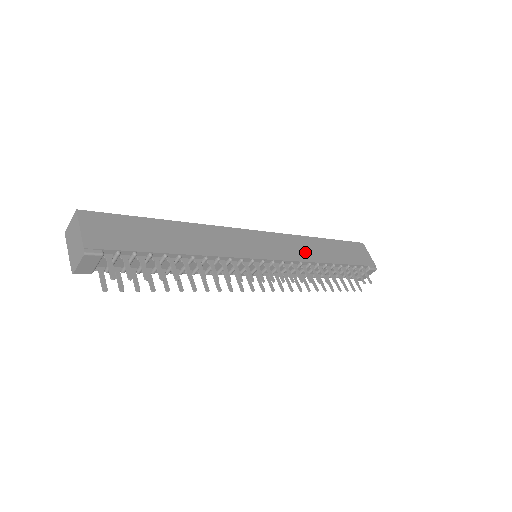
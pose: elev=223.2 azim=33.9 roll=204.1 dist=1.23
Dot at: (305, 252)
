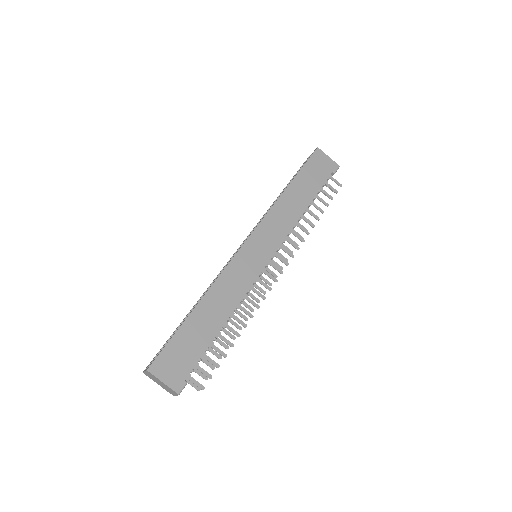
Dot at: (286, 219)
